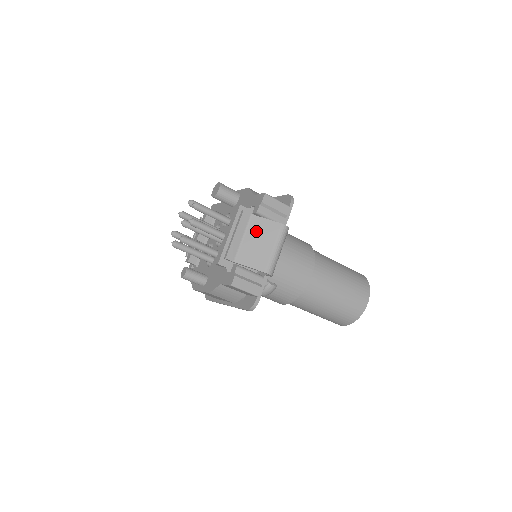
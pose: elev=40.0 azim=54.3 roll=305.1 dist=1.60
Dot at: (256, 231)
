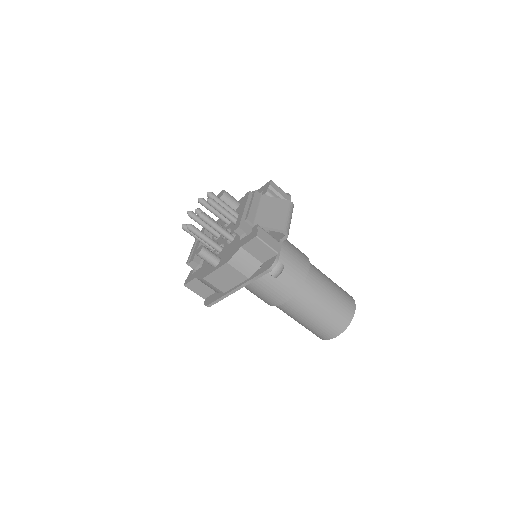
Dot at: (268, 205)
